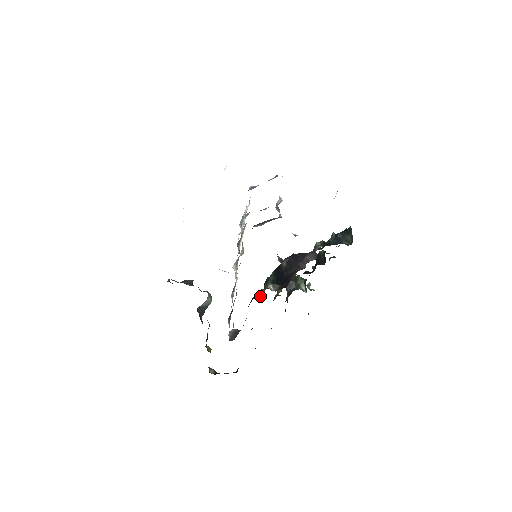
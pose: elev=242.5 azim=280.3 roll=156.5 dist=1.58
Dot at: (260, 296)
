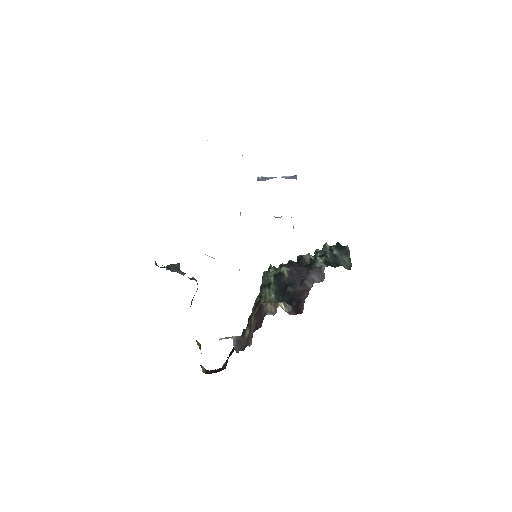
Dot at: (272, 314)
